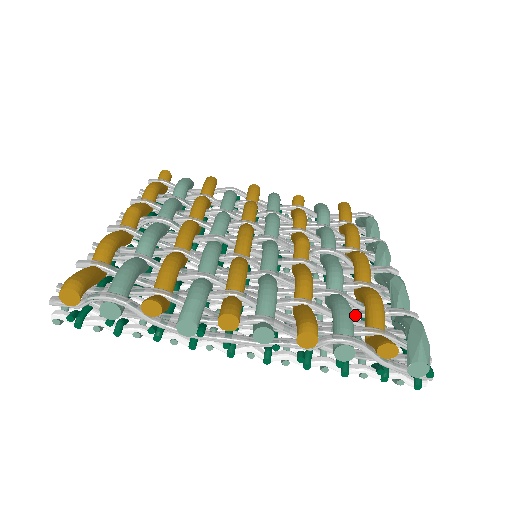
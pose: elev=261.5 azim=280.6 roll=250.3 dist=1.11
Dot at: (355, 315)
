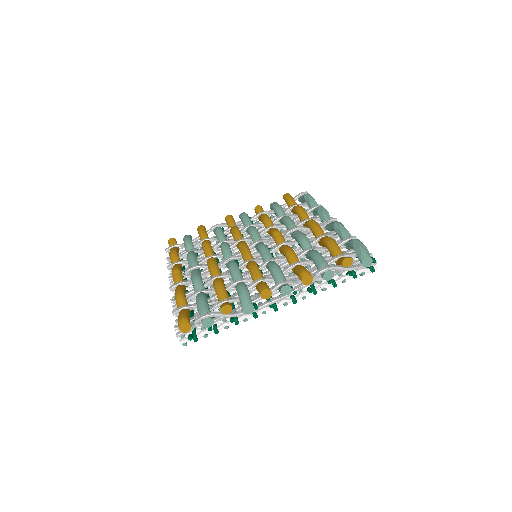
Dot at: (325, 255)
